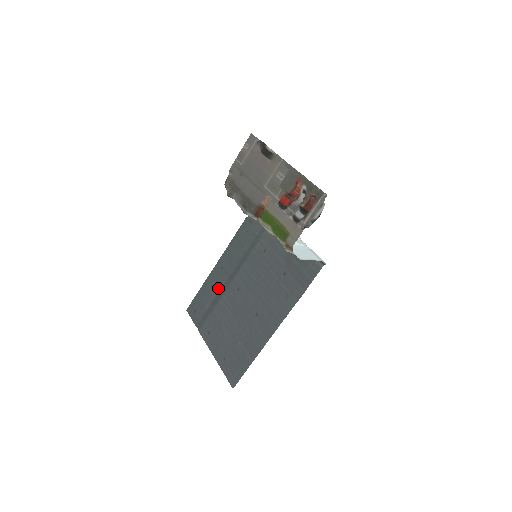
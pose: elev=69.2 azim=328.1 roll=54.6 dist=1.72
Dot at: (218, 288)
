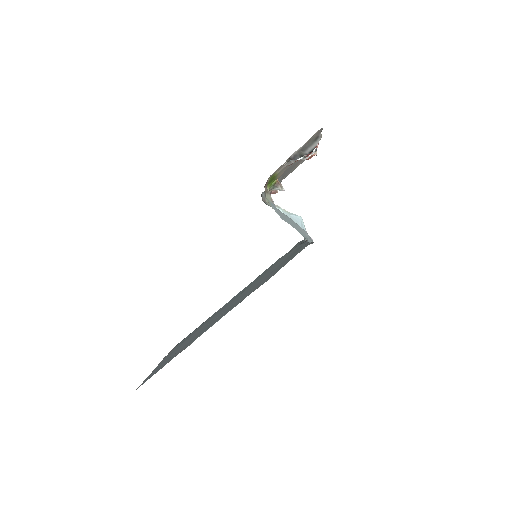
Dot at: (213, 315)
